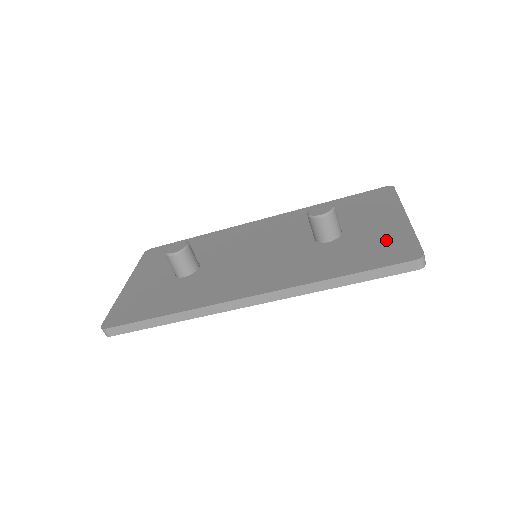
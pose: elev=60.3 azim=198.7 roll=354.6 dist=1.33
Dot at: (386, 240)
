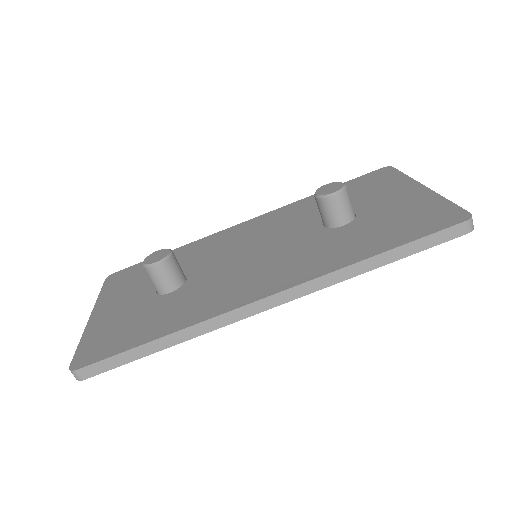
Dot at: (415, 210)
